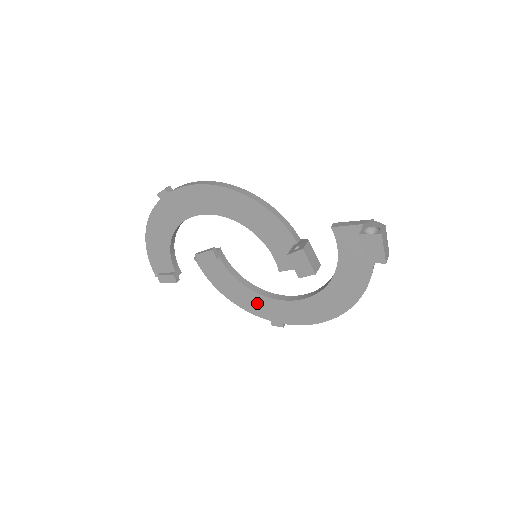
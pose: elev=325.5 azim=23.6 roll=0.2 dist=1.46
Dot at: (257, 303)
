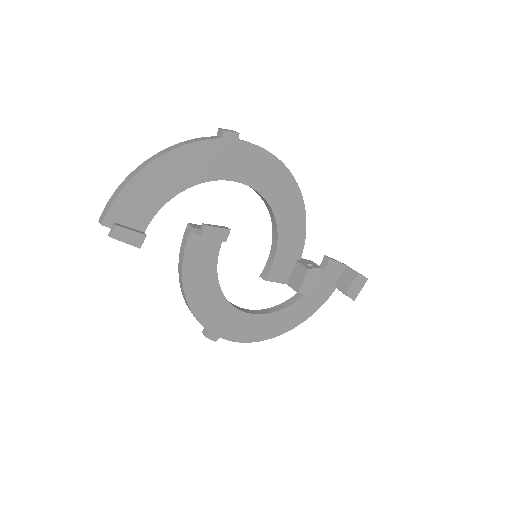
Dot at: (214, 307)
